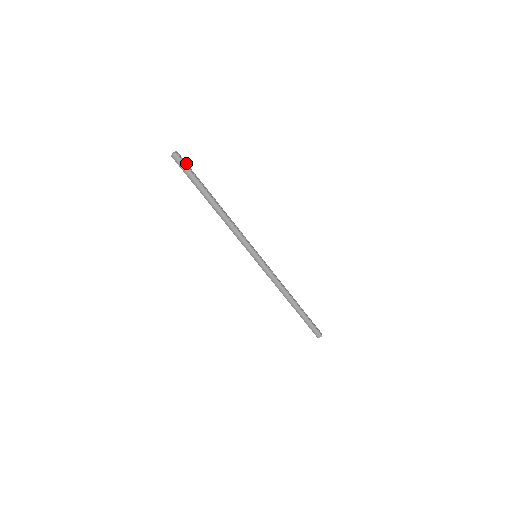
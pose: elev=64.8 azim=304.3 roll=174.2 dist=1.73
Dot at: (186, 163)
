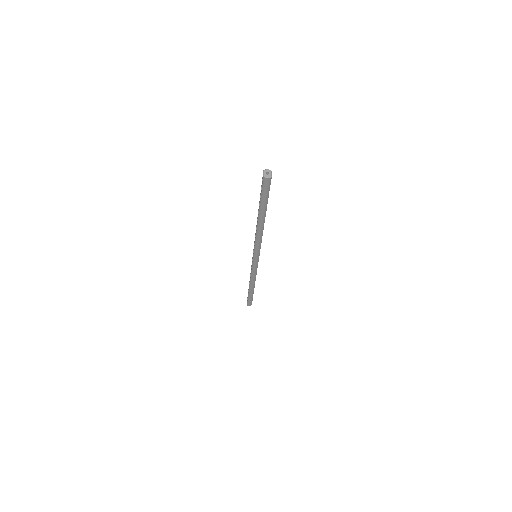
Dot at: occluded
